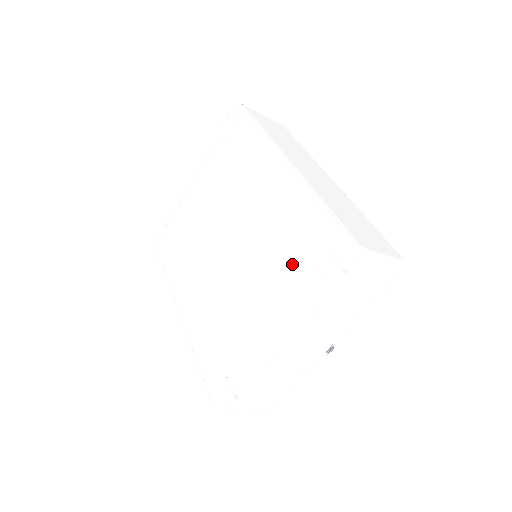
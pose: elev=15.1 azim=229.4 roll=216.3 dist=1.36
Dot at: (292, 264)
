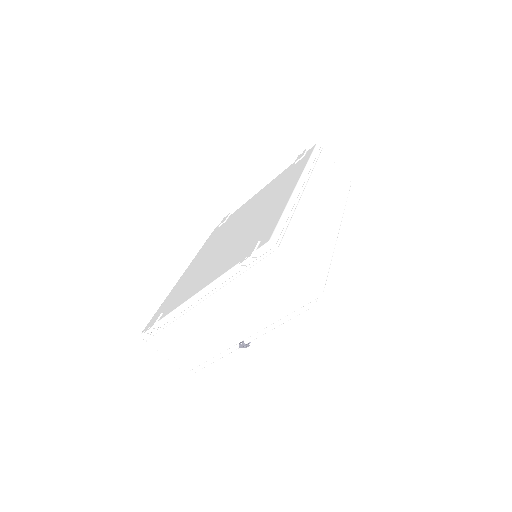
Dot at: (243, 246)
